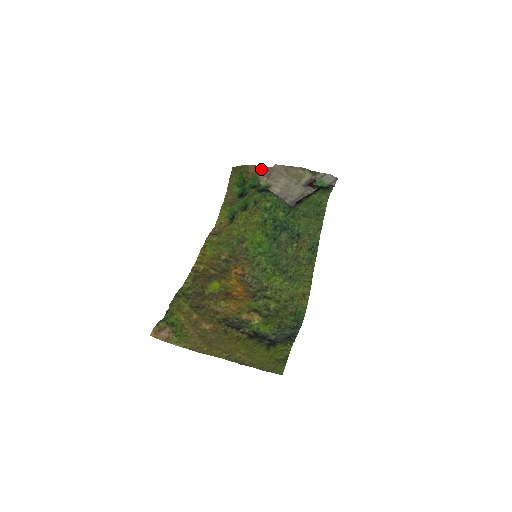
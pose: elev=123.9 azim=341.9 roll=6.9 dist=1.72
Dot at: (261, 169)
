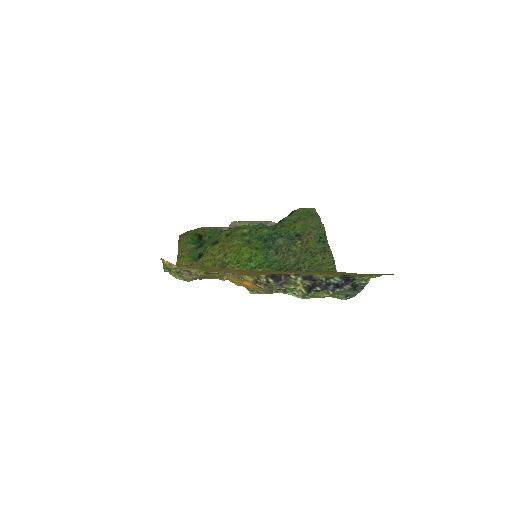
Dot at: (217, 227)
